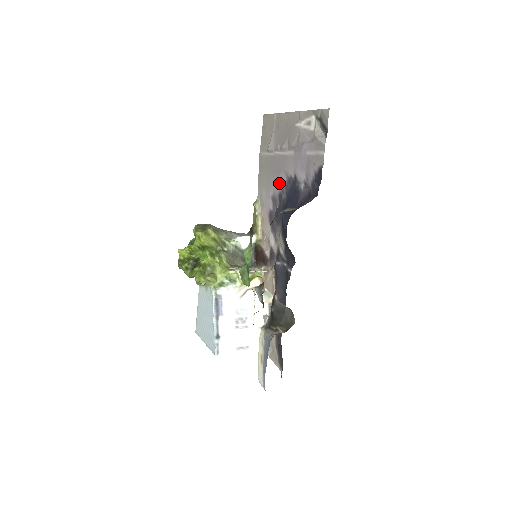
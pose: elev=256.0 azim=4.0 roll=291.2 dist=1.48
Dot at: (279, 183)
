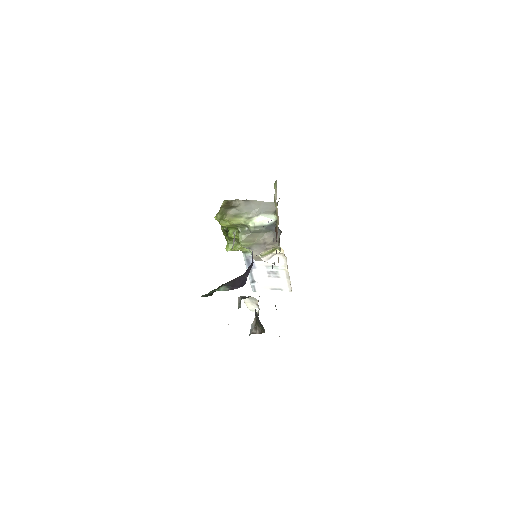
Dot at: occluded
